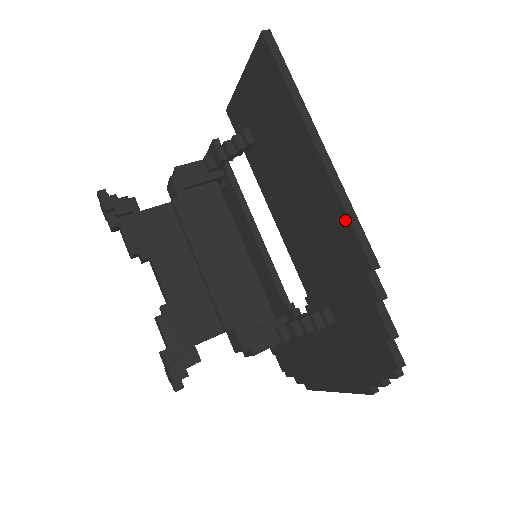
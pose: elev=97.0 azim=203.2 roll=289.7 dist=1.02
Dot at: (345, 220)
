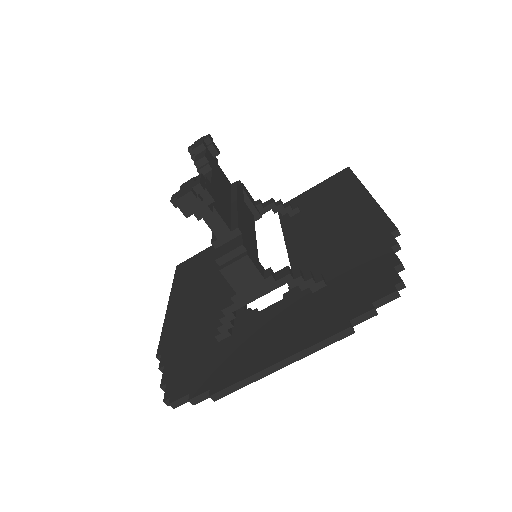
Dot at: (380, 214)
